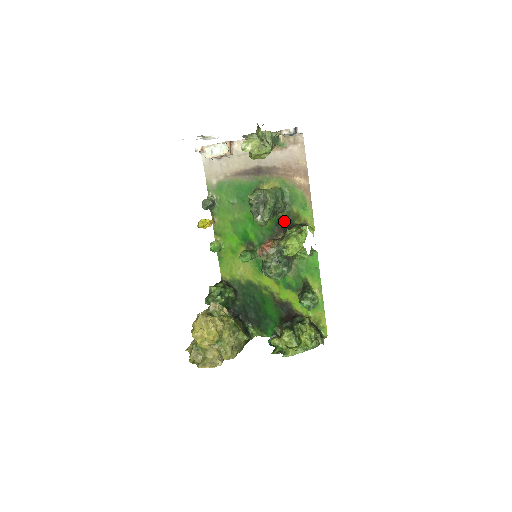
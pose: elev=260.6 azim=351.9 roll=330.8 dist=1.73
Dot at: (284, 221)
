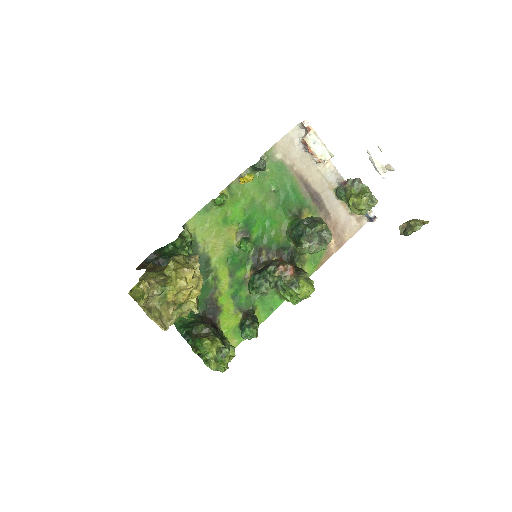
Dot at: (291, 253)
